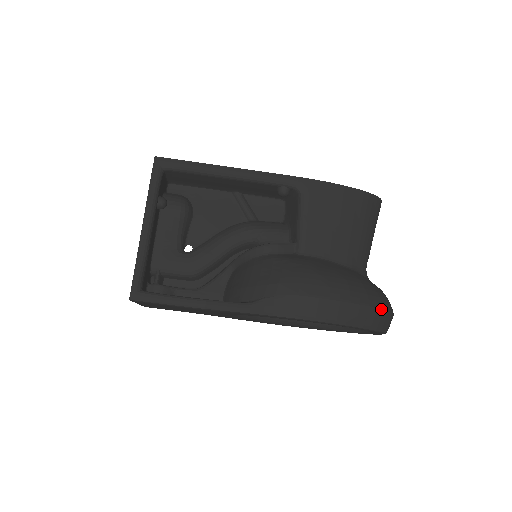
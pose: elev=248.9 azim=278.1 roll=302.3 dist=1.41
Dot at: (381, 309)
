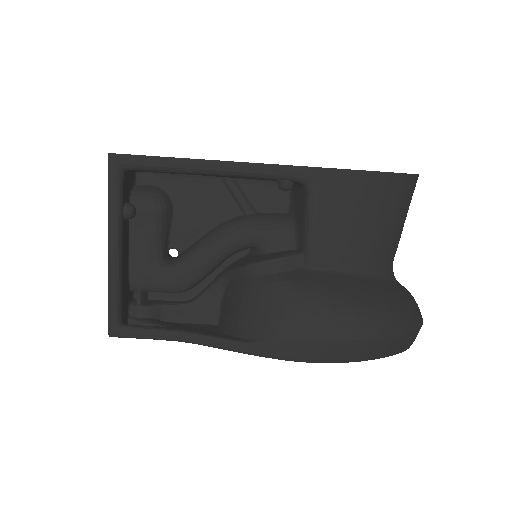
Dot at: (407, 333)
